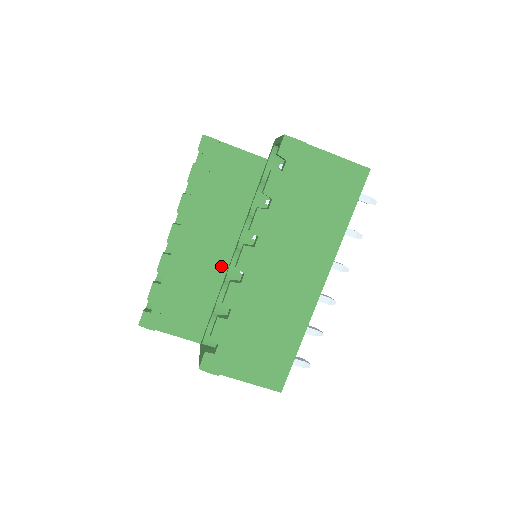
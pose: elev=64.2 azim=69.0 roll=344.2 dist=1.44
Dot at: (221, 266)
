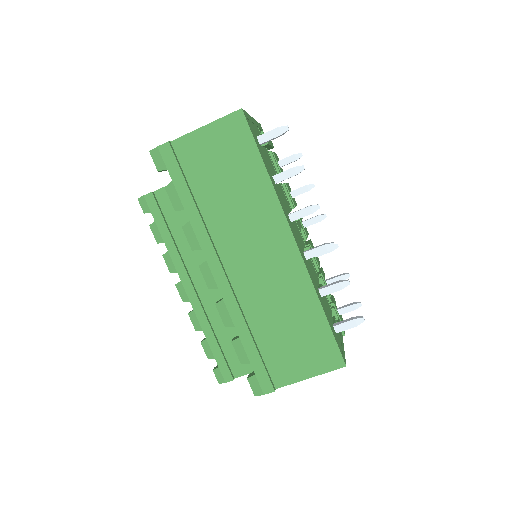
Dot at: occluded
